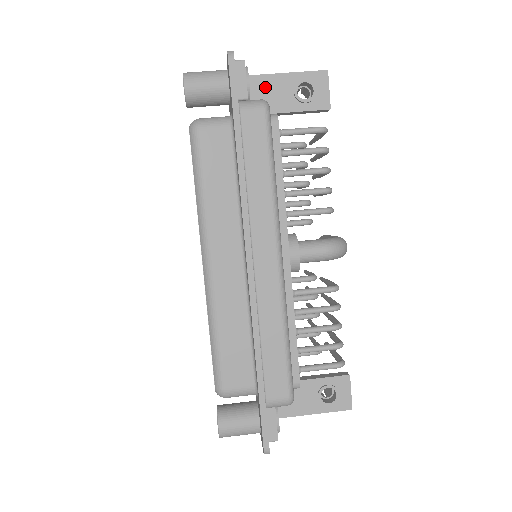
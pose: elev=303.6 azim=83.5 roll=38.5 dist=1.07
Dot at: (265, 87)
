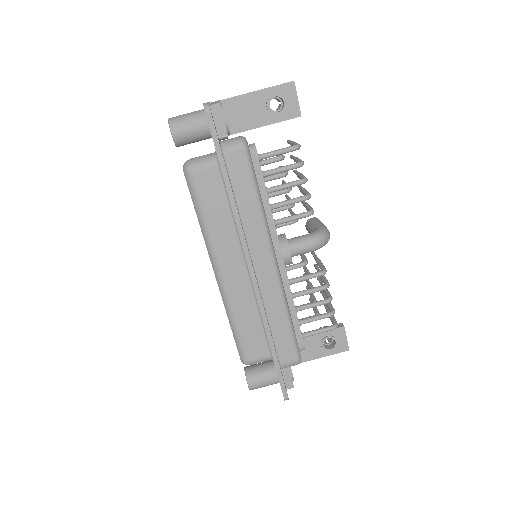
Dot at: (240, 107)
